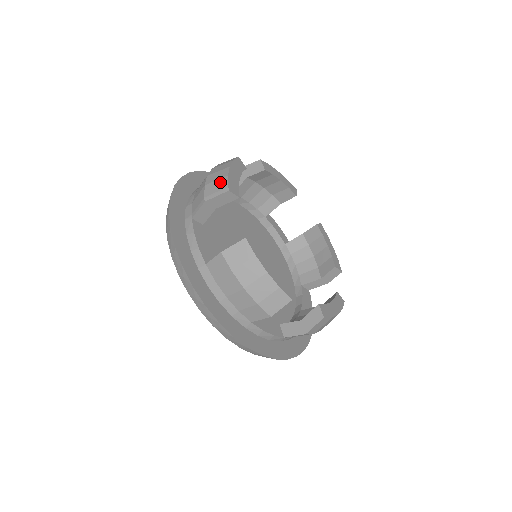
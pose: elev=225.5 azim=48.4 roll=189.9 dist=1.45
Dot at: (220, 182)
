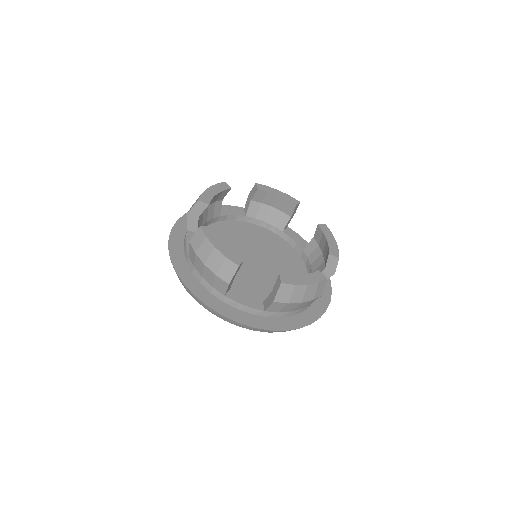
Dot at: occluded
